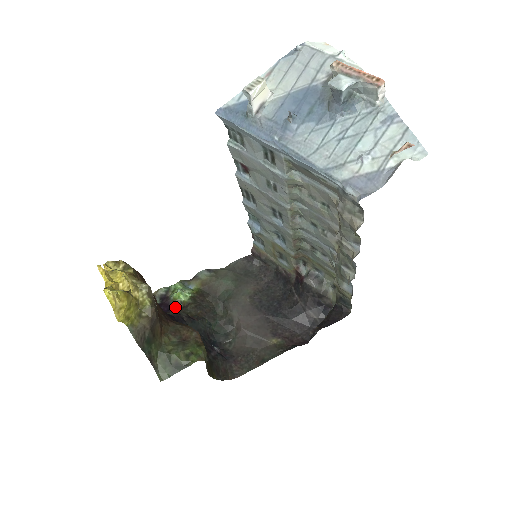
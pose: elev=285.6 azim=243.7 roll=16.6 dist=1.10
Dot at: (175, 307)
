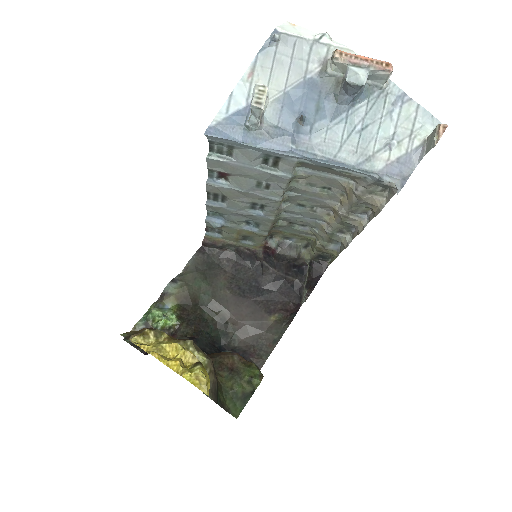
Dot at: occluded
